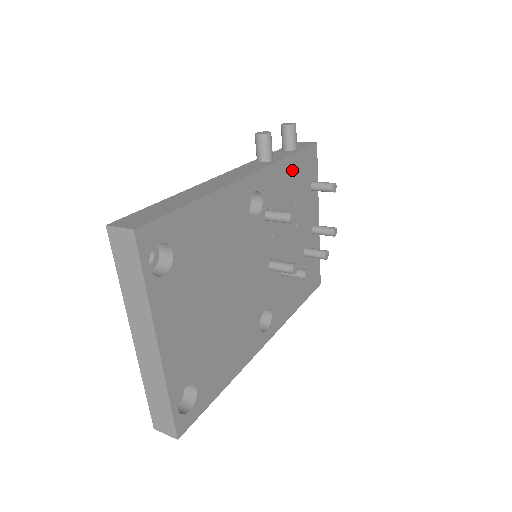
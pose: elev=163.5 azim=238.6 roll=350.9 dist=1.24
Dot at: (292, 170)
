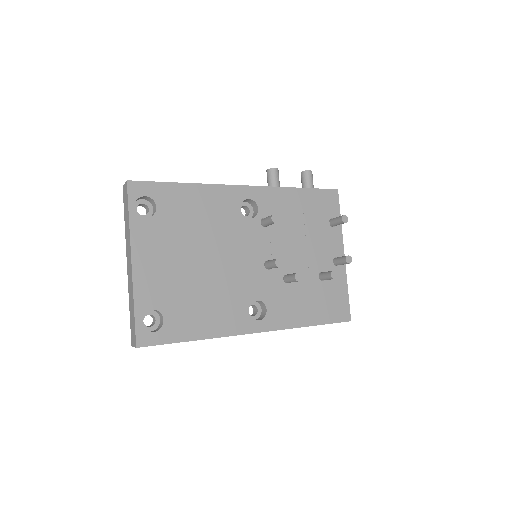
Dot at: (300, 200)
